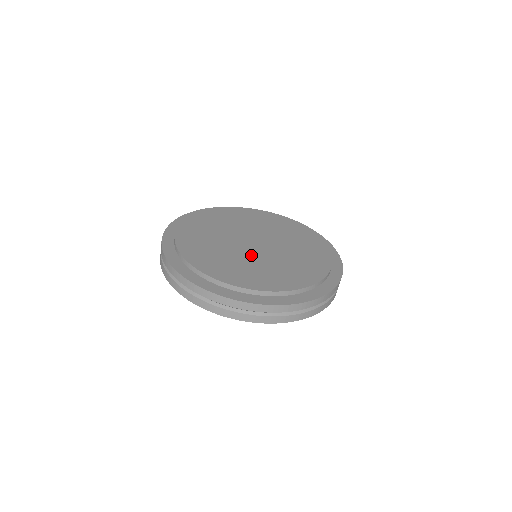
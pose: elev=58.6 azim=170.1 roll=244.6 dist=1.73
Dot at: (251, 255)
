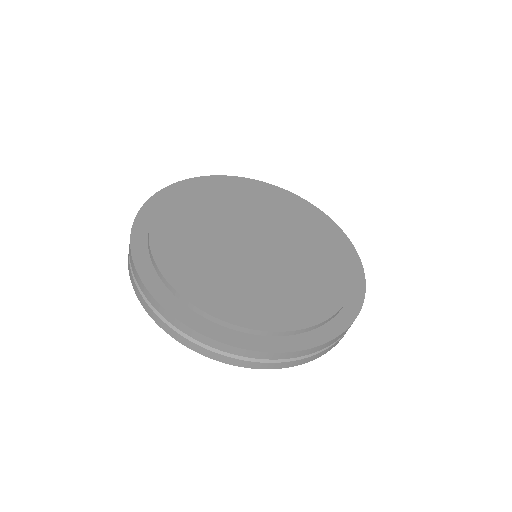
Dot at: (272, 266)
